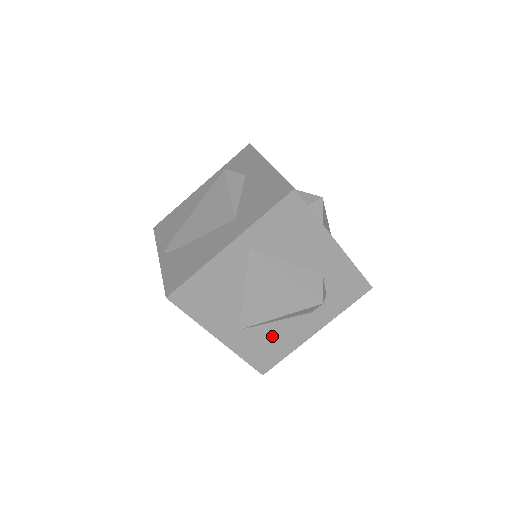
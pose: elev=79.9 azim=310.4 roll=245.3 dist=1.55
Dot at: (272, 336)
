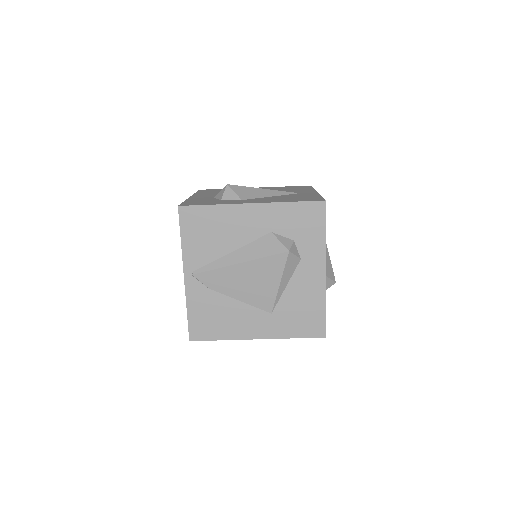
Dot at: occluded
